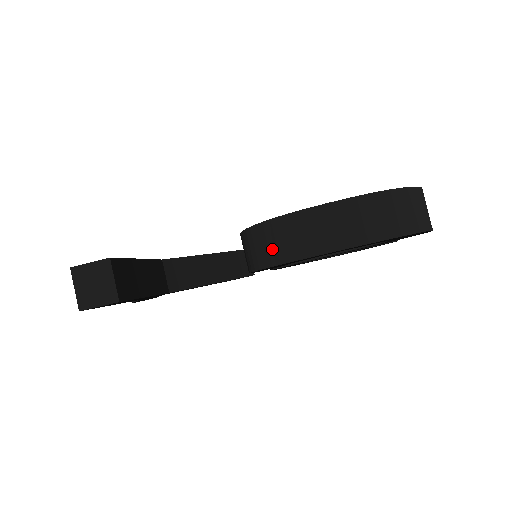
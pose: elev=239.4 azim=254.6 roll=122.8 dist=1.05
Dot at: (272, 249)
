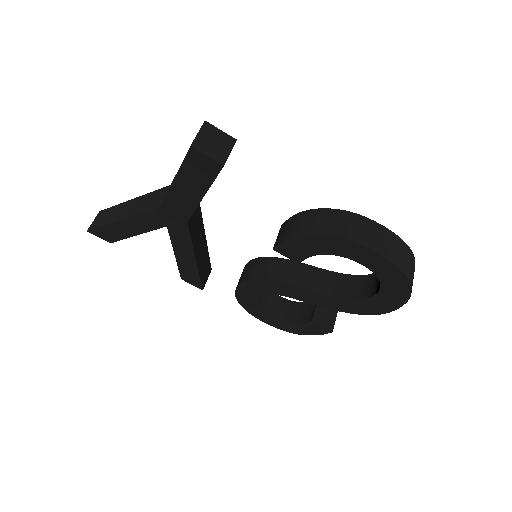
Dot at: (334, 226)
